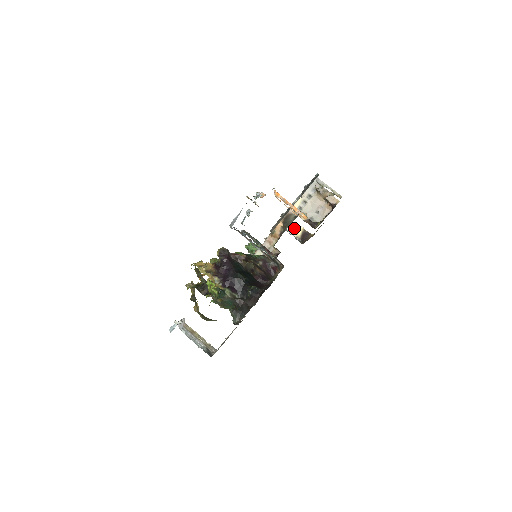
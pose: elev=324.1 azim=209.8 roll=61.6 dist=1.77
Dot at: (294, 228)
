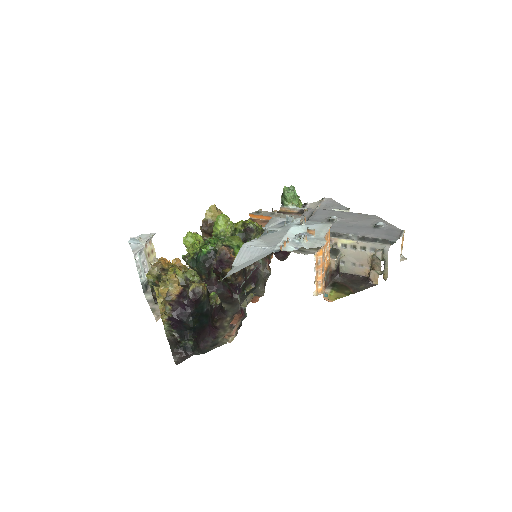
Dot at: occluded
